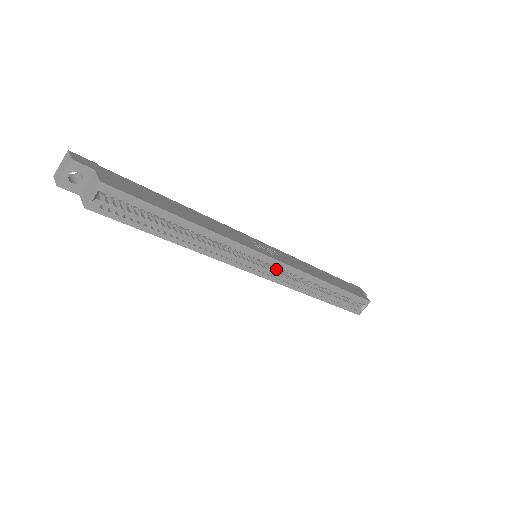
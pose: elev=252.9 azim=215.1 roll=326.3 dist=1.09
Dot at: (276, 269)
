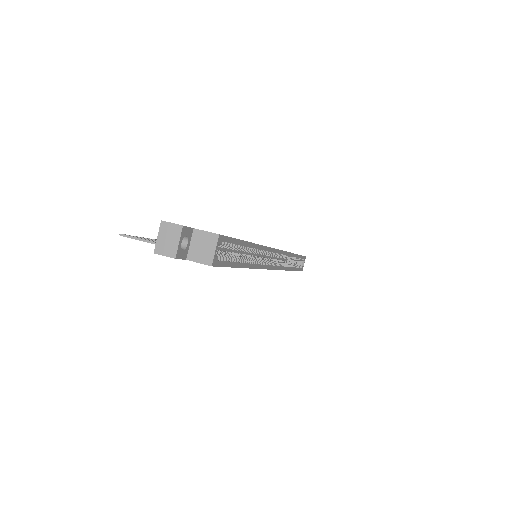
Dot at: occluded
